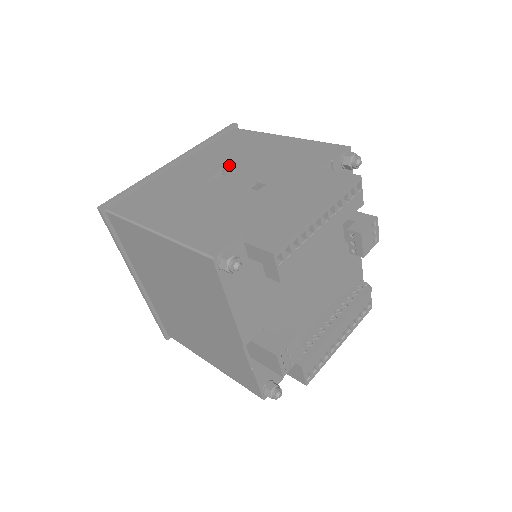
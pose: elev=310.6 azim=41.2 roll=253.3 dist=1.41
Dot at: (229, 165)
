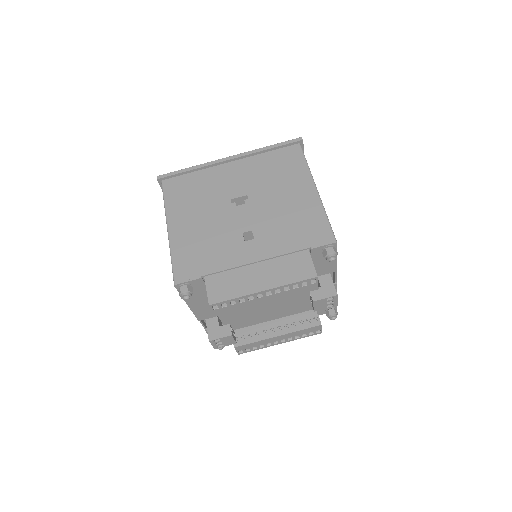
Dot at: (255, 194)
